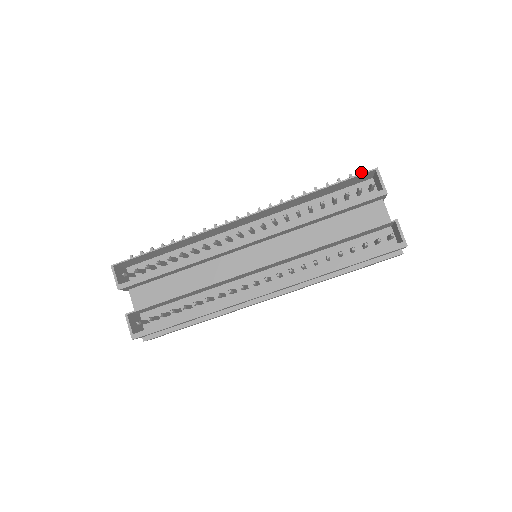
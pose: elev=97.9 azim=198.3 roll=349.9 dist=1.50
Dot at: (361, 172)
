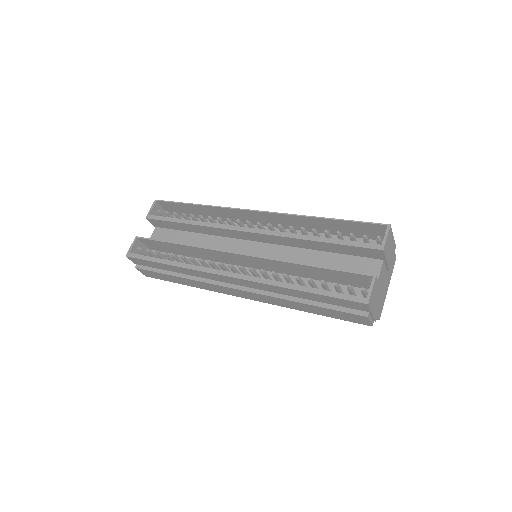
Dot at: occluded
